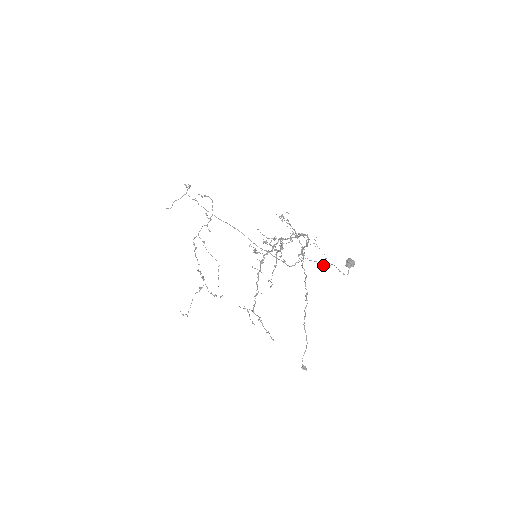
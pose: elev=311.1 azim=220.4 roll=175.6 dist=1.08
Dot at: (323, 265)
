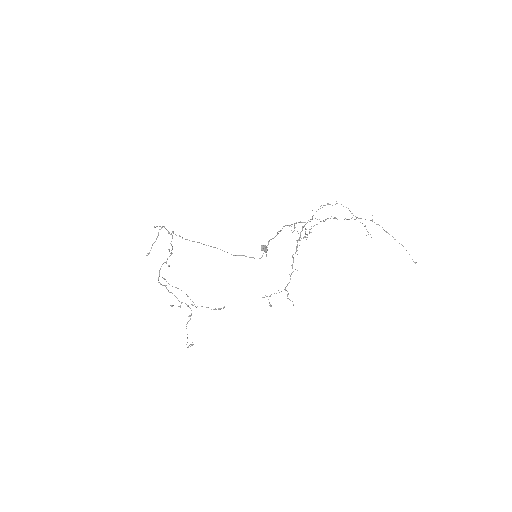
Dot at: (265, 252)
